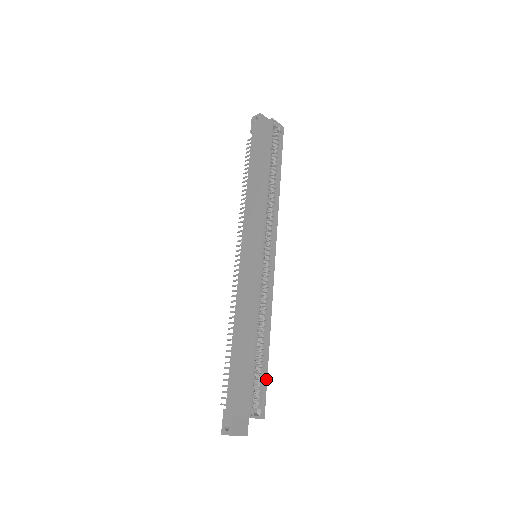
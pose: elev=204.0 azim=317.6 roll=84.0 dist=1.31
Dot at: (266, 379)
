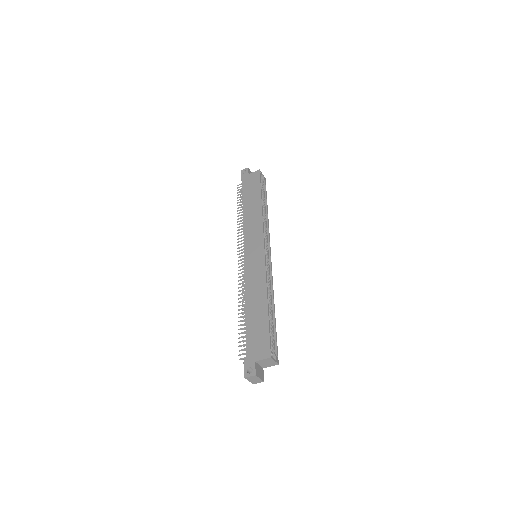
Dot at: (276, 336)
